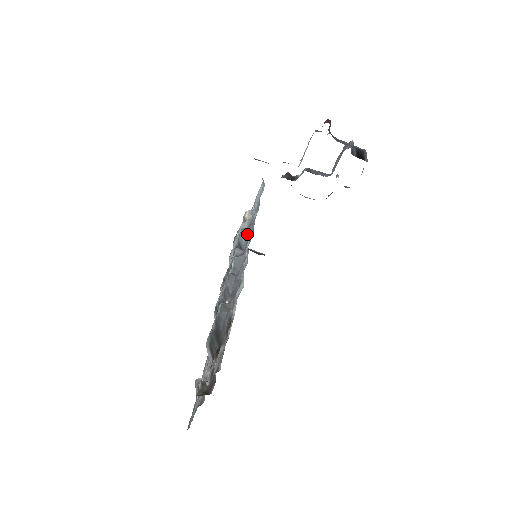
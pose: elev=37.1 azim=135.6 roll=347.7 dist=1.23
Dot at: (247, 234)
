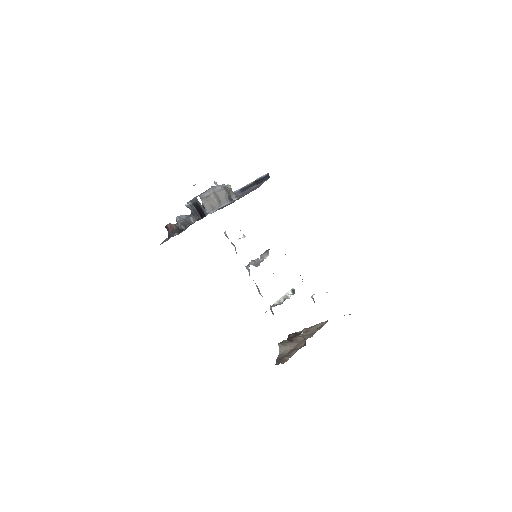
Dot at: occluded
